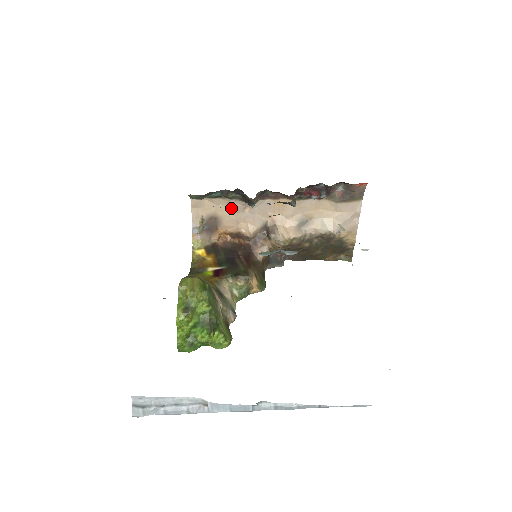
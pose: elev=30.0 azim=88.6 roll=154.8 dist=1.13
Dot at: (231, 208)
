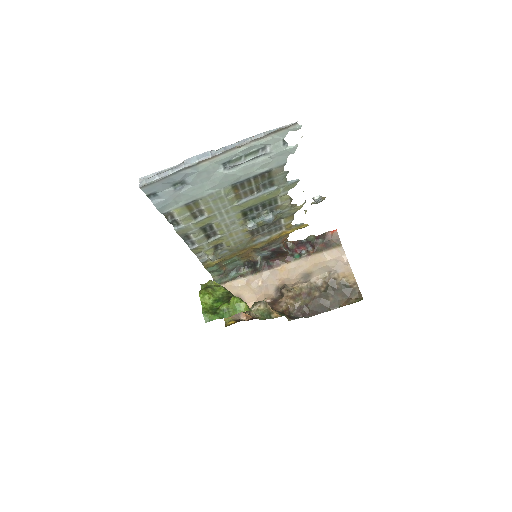
Dot at: (248, 286)
